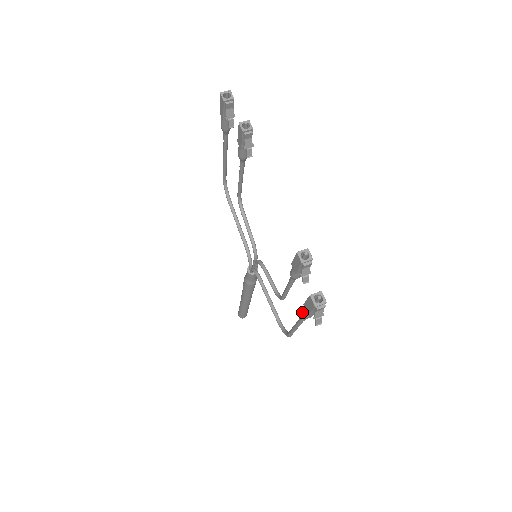
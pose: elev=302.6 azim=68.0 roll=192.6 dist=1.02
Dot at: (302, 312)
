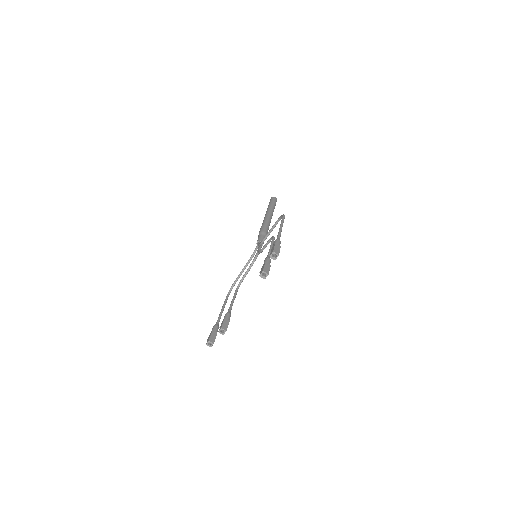
Dot at: (213, 327)
